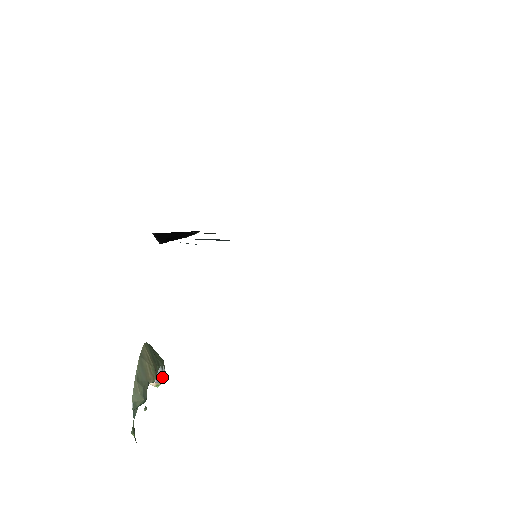
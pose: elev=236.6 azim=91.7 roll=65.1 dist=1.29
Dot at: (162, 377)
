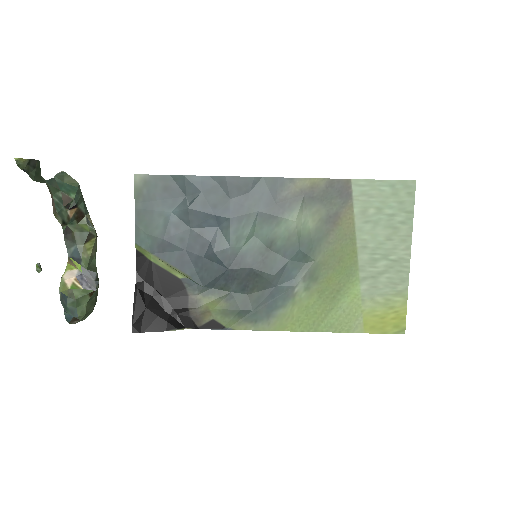
Dot at: (90, 282)
